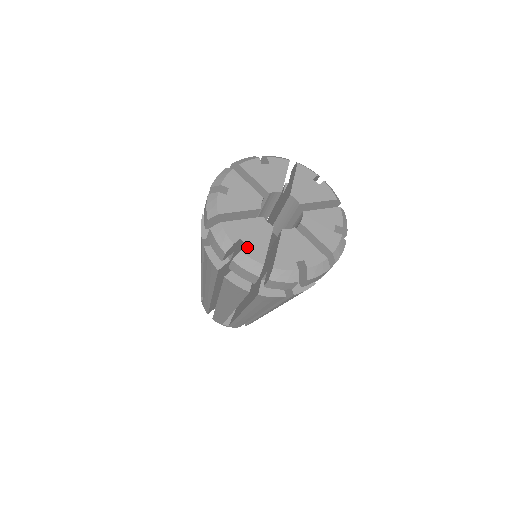
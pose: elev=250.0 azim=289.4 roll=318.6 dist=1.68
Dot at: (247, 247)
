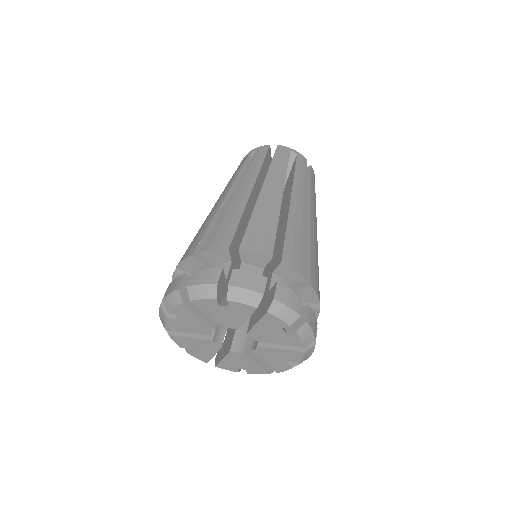
Dot at: (248, 371)
